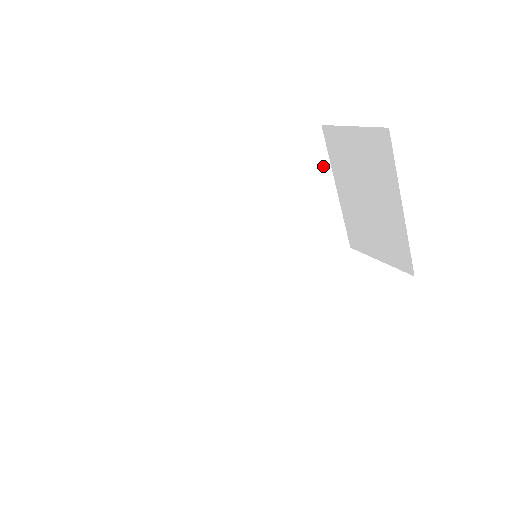
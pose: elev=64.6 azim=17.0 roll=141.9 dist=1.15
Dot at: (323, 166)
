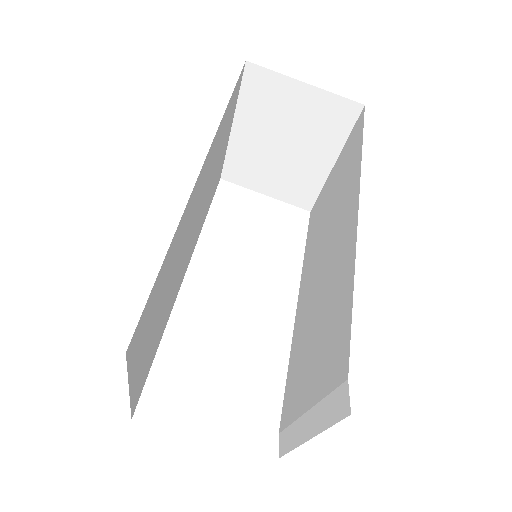
Dot at: (234, 107)
